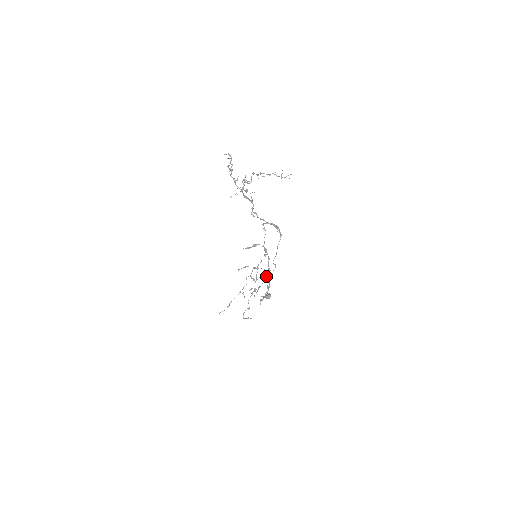
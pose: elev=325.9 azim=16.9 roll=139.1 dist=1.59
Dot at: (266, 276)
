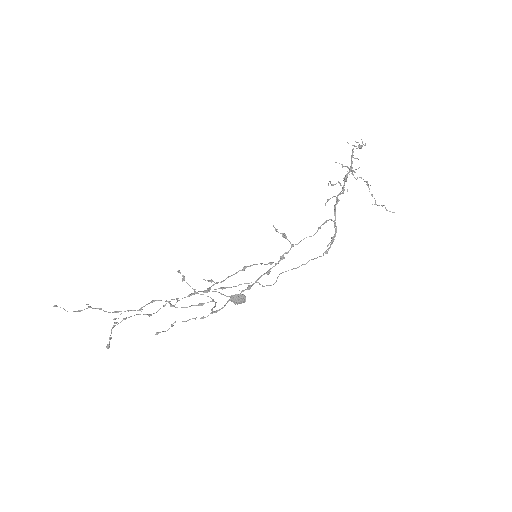
Dot at: (215, 303)
